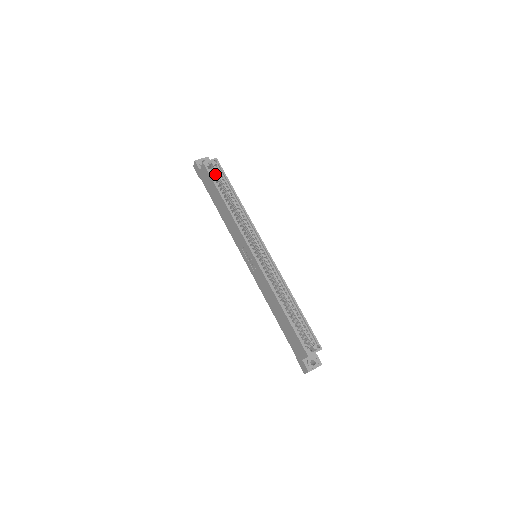
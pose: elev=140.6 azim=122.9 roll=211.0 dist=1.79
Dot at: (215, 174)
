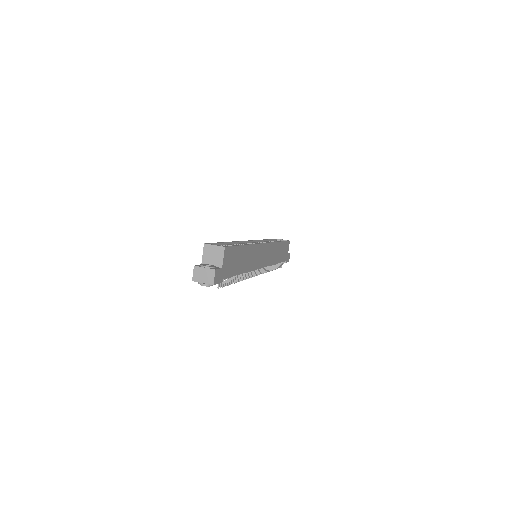
Dot at: occluded
